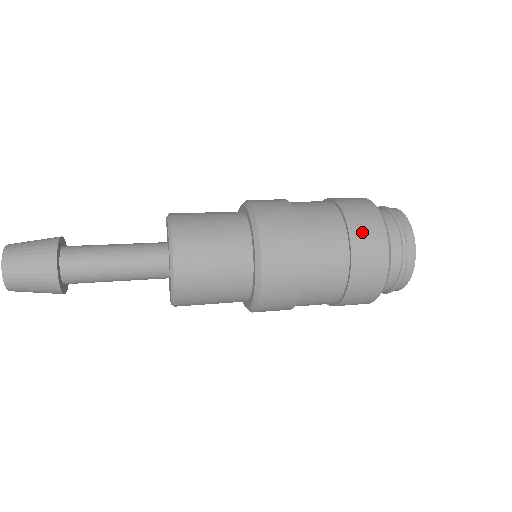
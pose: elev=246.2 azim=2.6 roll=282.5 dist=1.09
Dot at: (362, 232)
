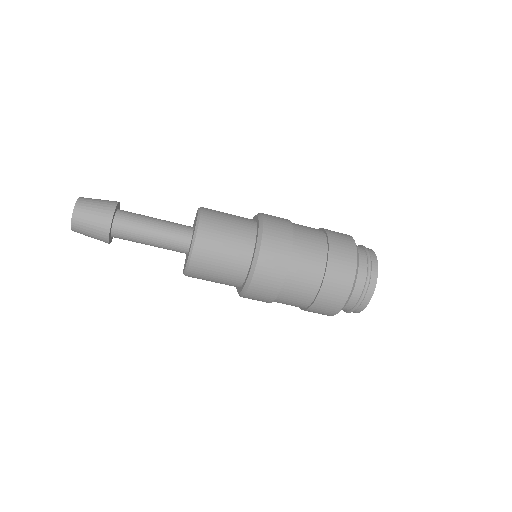
Dot at: (336, 273)
